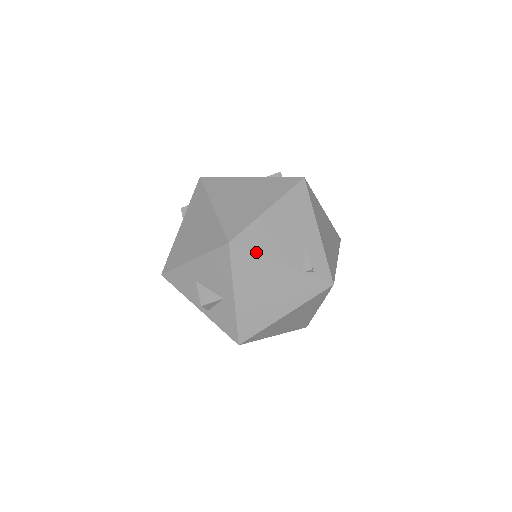
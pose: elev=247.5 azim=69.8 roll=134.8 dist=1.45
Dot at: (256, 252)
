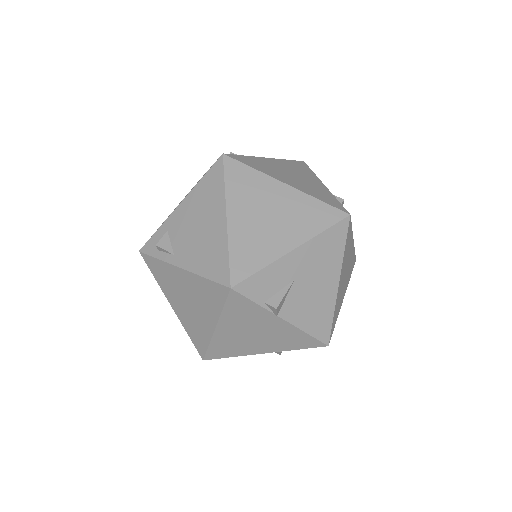
Dot at: (314, 173)
